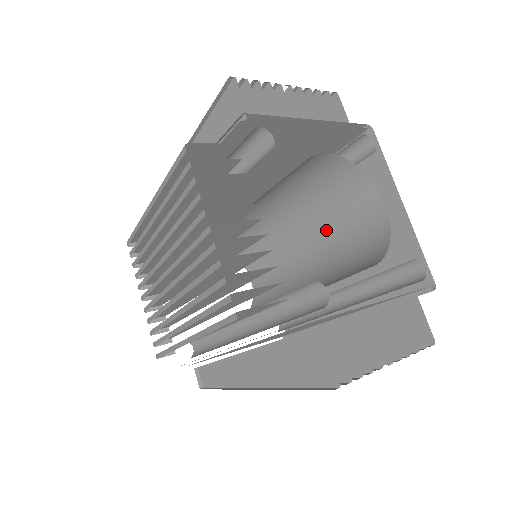
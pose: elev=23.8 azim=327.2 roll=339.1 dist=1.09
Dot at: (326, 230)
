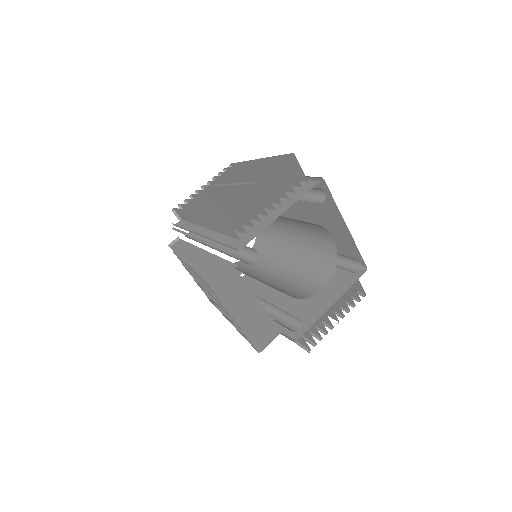
Dot at: (299, 226)
